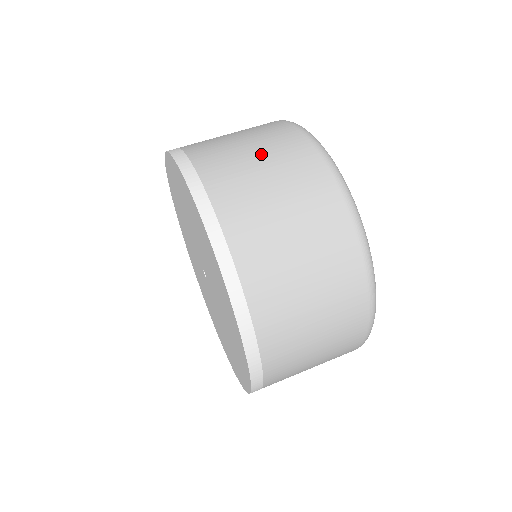
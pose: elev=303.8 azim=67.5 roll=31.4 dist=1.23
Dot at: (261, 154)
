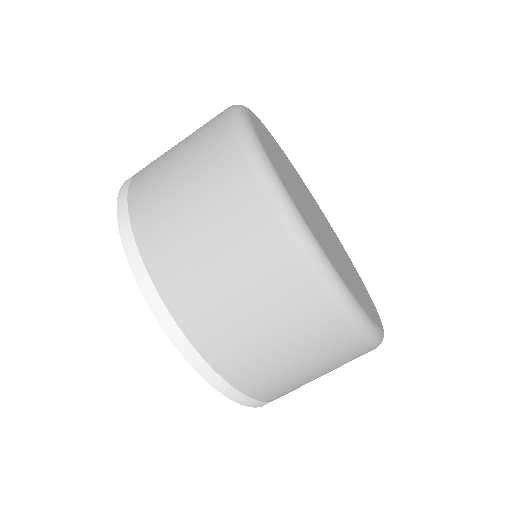
Dot at: (192, 190)
